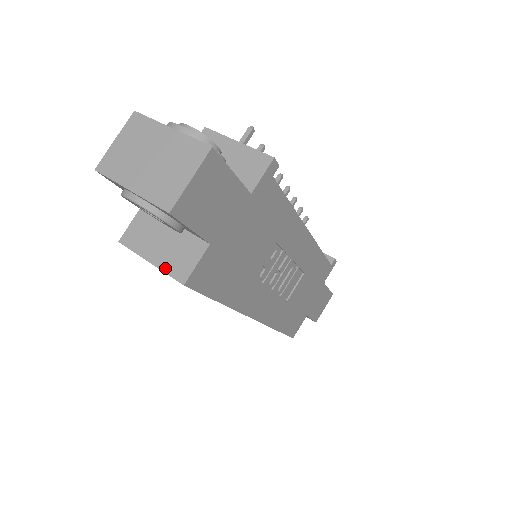
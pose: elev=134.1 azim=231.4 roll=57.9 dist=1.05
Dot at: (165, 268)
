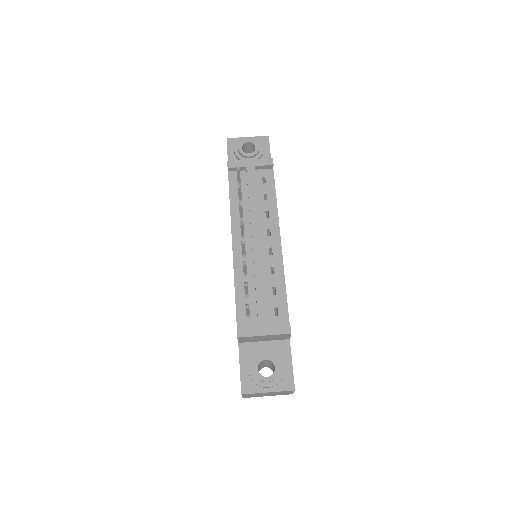
Dot at: occluded
